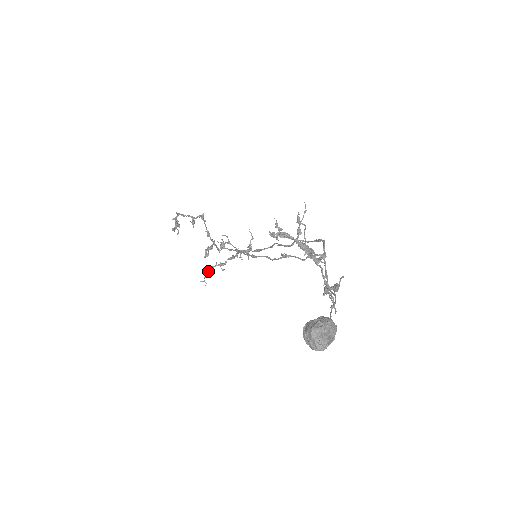
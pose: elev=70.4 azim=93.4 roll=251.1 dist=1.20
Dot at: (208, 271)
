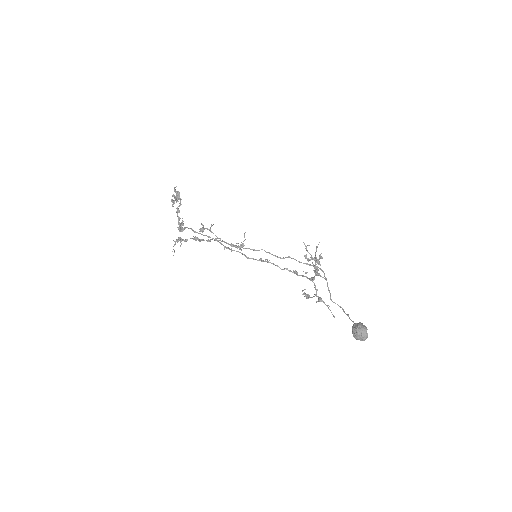
Dot at: (175, 243)
